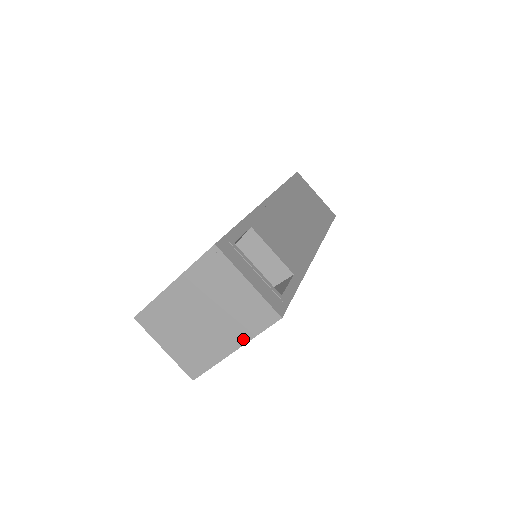
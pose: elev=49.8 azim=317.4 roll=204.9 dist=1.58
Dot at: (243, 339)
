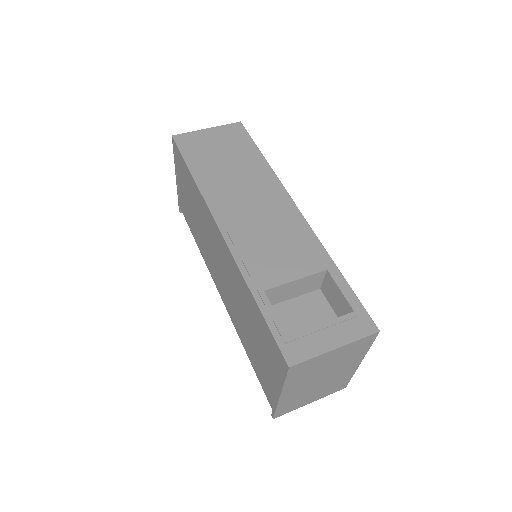
Dot at: (361, 357)
